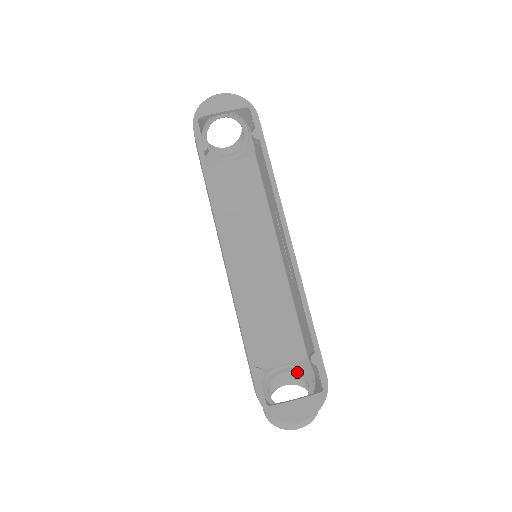
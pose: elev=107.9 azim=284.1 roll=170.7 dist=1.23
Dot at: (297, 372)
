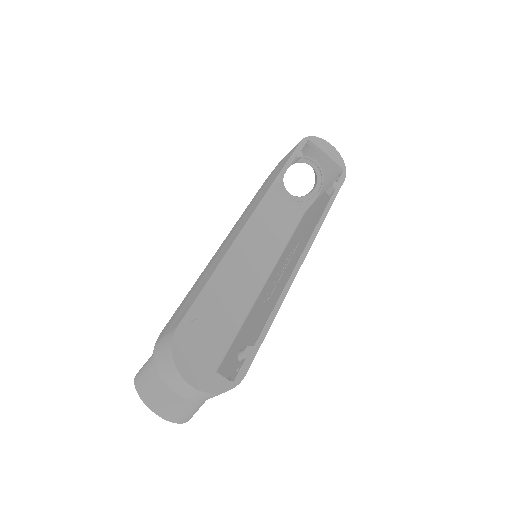
Dot at: occluded
